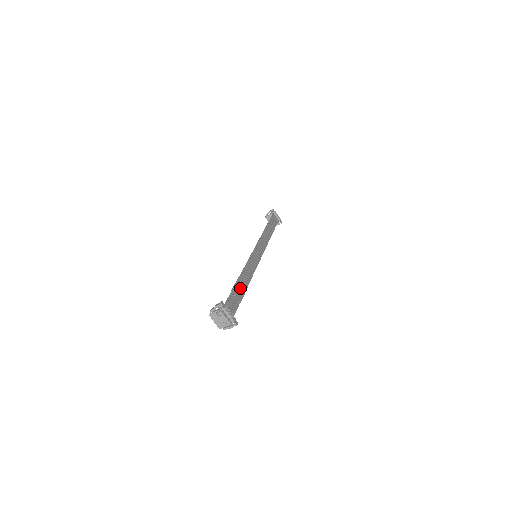
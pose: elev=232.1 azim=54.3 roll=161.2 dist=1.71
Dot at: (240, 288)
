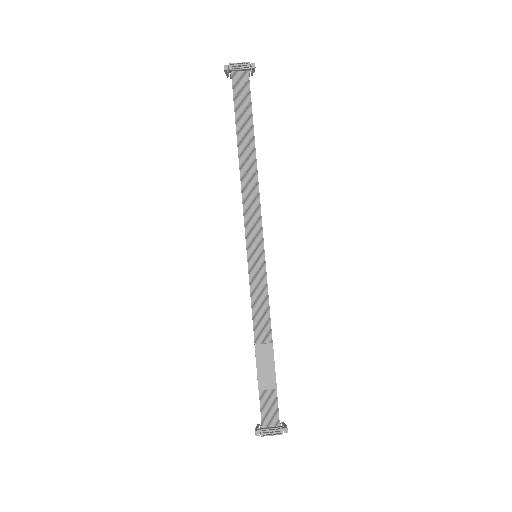
Dot at: (265, 365)
